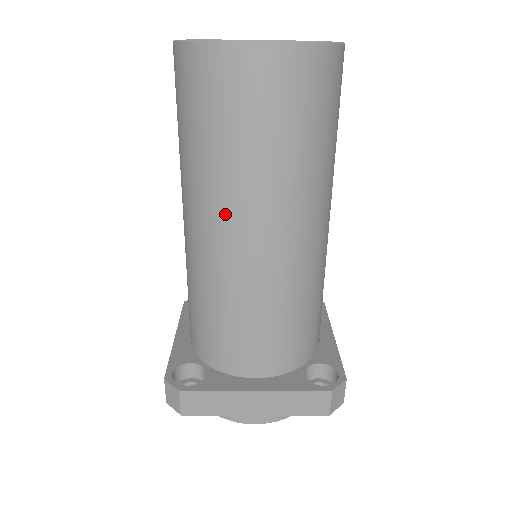
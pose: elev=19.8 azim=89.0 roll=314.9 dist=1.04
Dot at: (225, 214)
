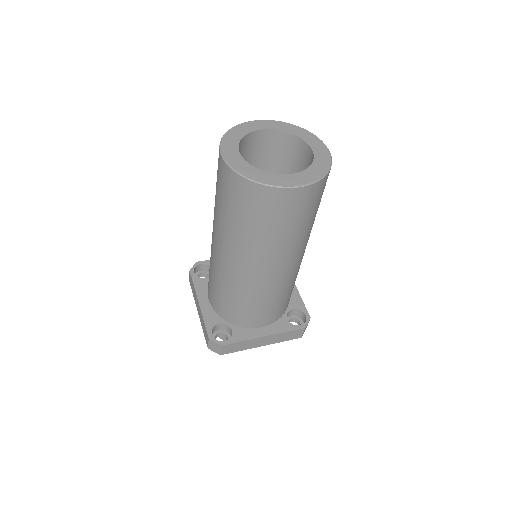
Dot at: (258, 261)
